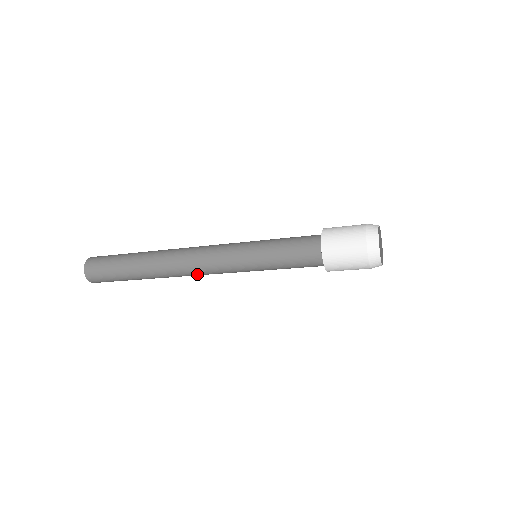
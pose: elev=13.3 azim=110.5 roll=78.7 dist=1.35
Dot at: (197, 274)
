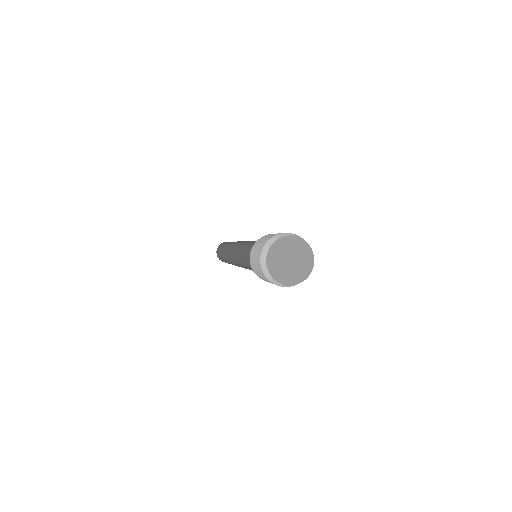
Dot at: occluded
